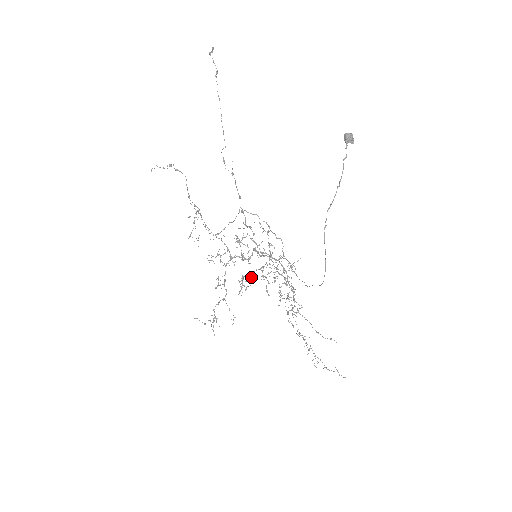
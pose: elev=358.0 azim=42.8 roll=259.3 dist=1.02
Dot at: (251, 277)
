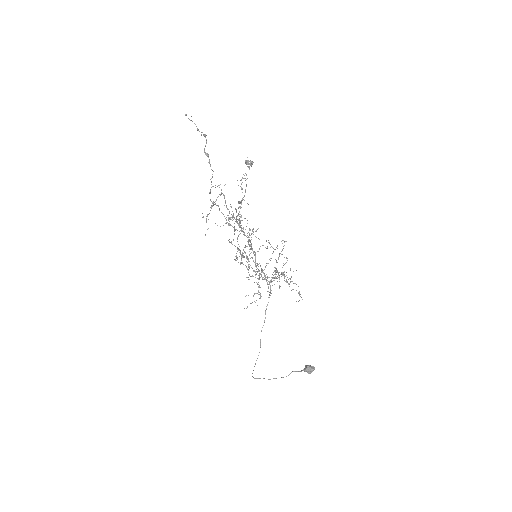
Dot at: occluded
